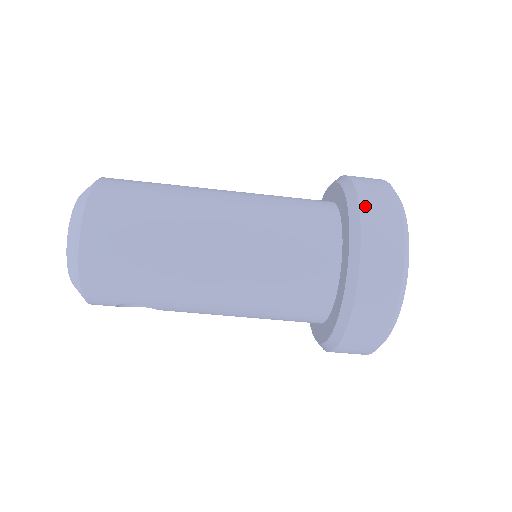
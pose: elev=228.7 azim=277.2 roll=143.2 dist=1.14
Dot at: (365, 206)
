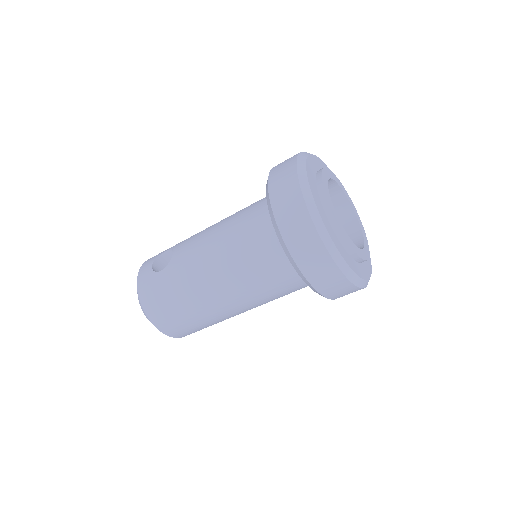
Dot at: (298, 259)
